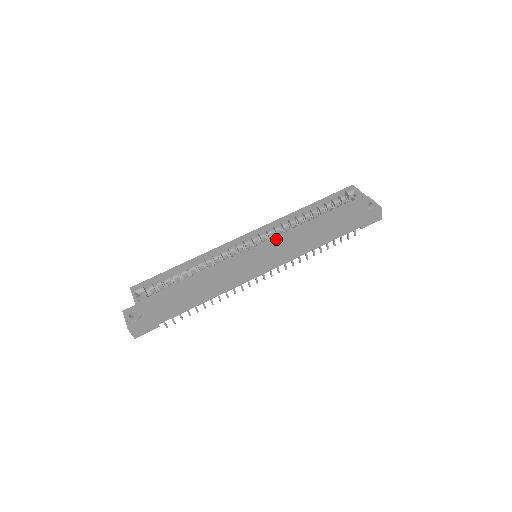
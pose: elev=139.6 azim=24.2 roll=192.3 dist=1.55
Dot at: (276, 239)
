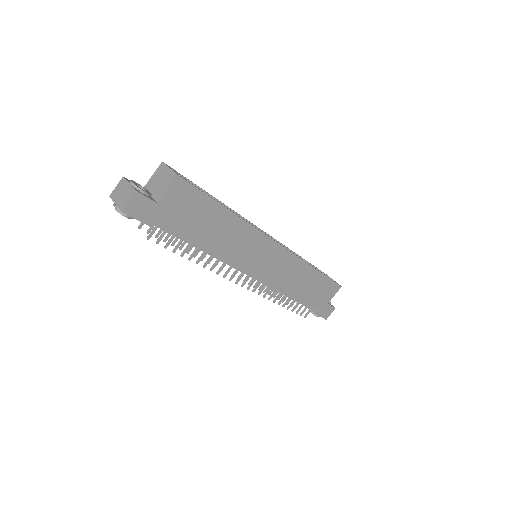
Dot at: (291, 252)
